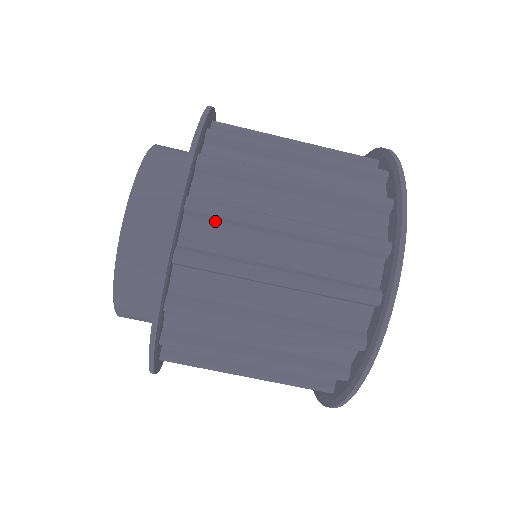
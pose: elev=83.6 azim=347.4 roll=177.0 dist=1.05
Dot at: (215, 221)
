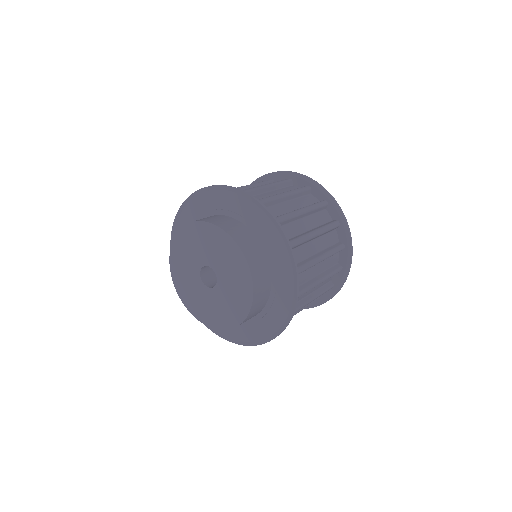
Dot at: occluded
